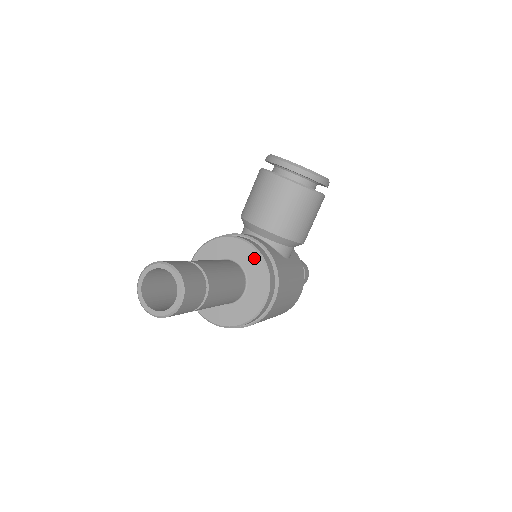
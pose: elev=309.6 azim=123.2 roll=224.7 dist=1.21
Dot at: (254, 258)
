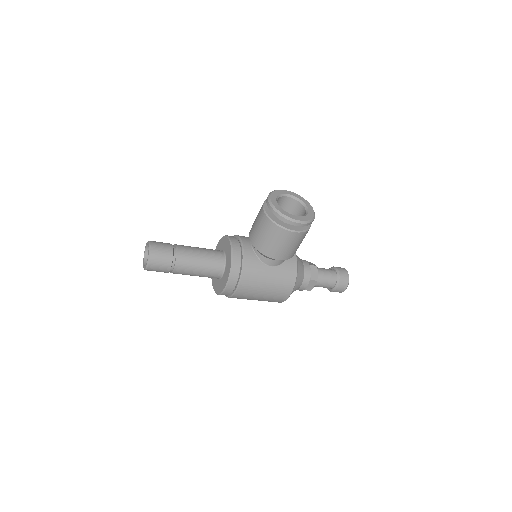
Dot at: (230, 257)
